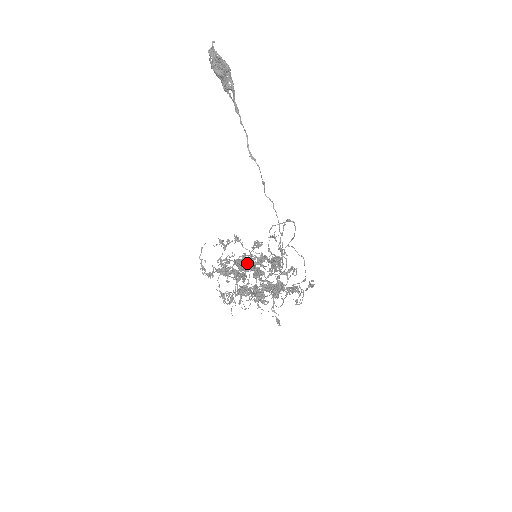
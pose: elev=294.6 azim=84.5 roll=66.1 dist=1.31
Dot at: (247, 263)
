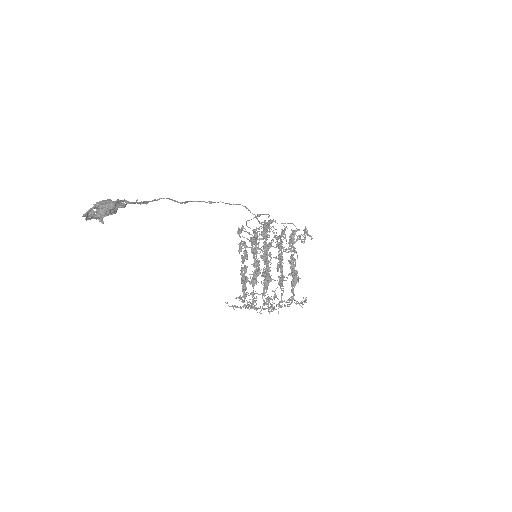
Dot at: (272, 300)
